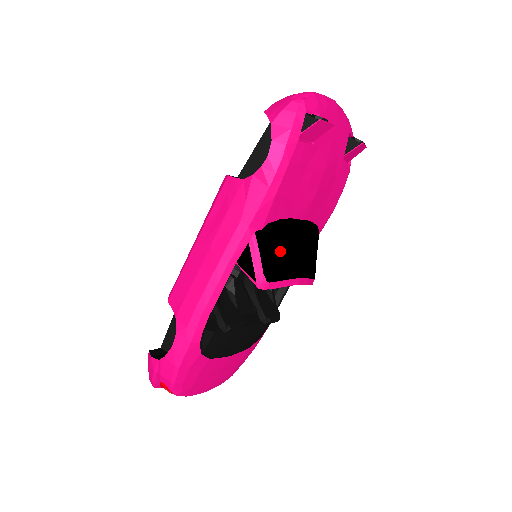
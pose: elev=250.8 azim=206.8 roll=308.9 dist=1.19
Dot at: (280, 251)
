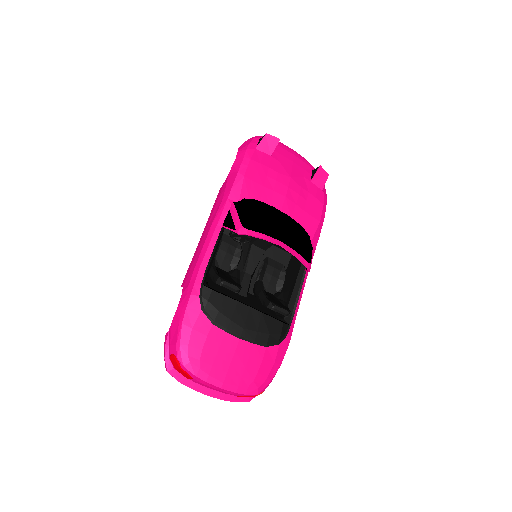
Dot at: (257, 216)
